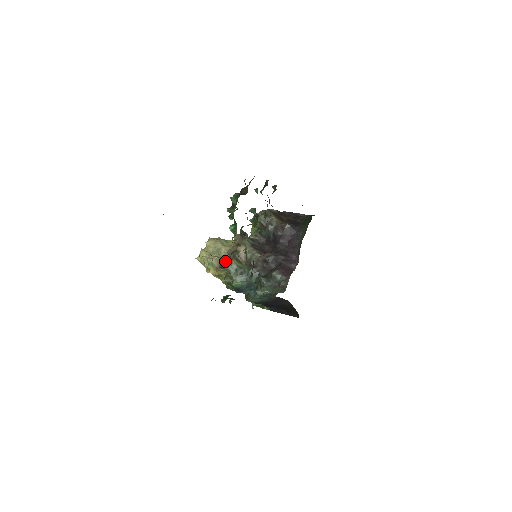
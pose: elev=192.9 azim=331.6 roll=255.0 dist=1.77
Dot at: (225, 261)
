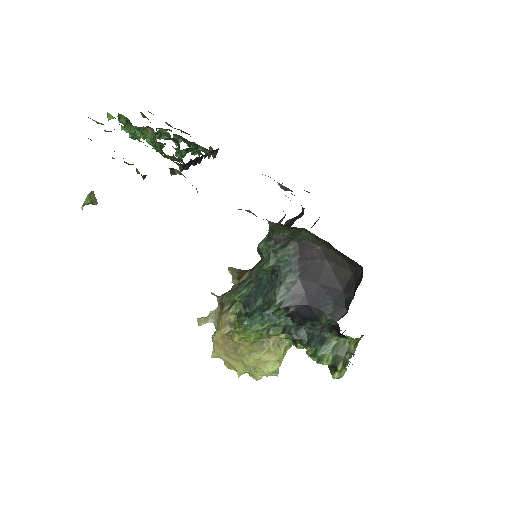
Dot at: (223, 294)
